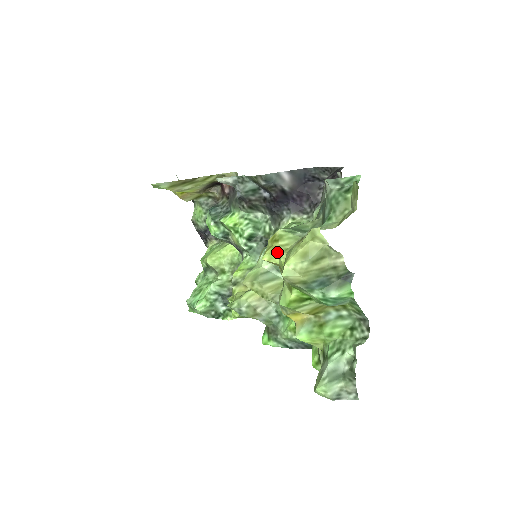
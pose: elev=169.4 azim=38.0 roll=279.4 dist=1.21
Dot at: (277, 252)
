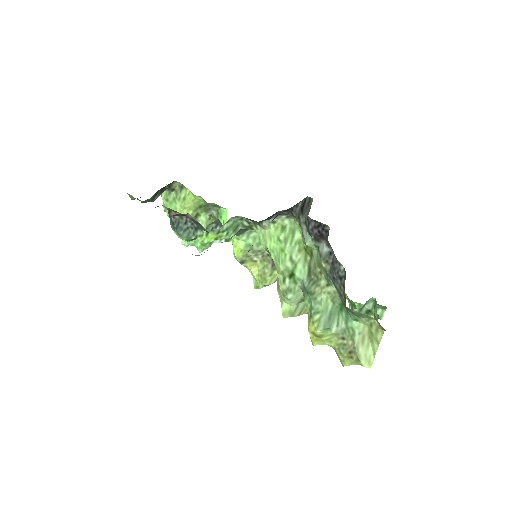
Dot at: (324, 343)
